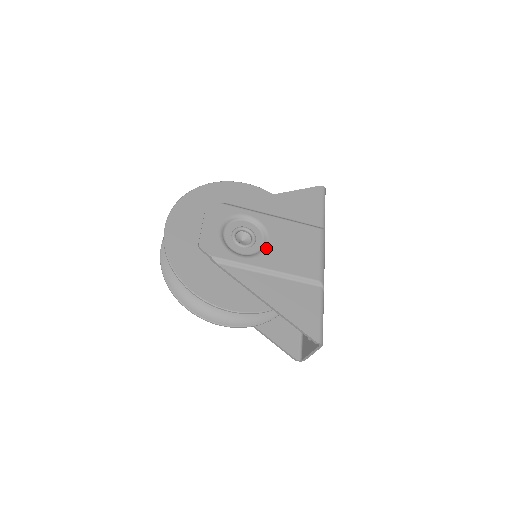
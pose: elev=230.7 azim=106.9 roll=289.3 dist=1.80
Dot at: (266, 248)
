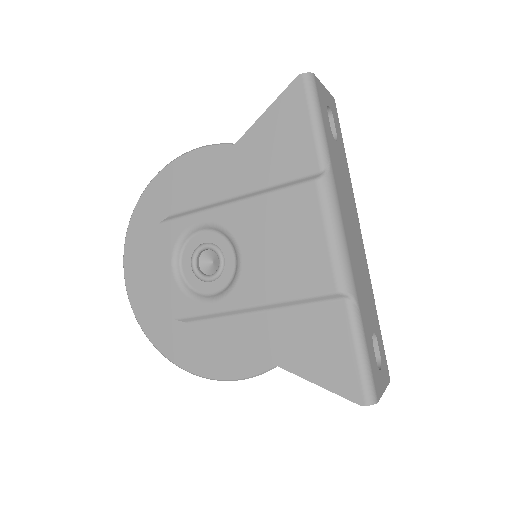
Dot at: (239, 269)
